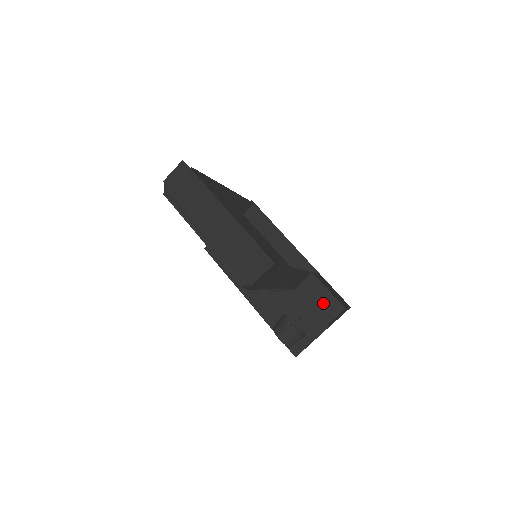
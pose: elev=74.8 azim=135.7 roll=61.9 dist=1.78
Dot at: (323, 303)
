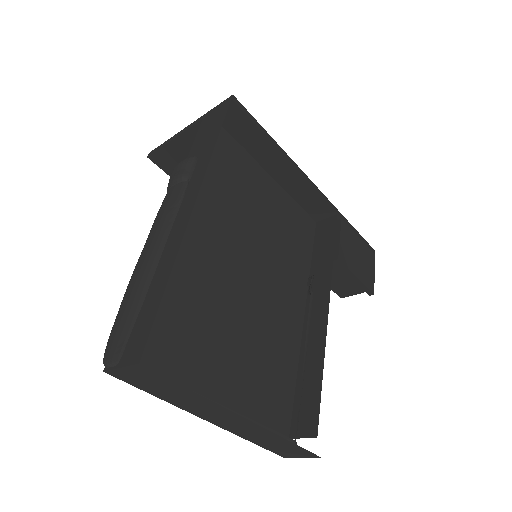
Dot at: (345, 282)
